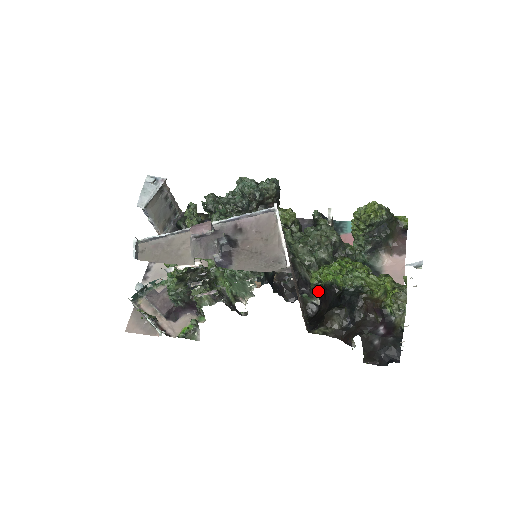
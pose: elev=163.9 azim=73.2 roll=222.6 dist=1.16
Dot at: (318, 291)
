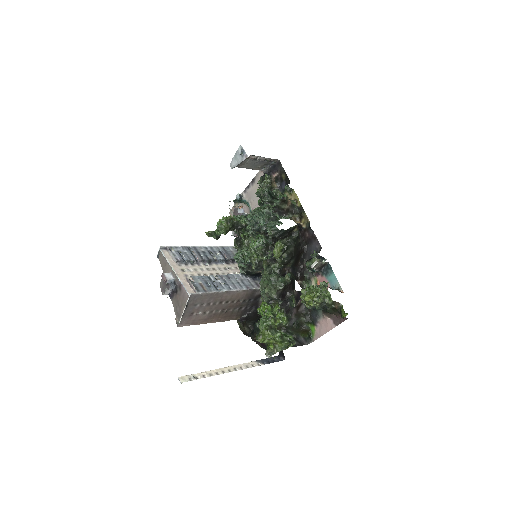
Dot at: occluded
